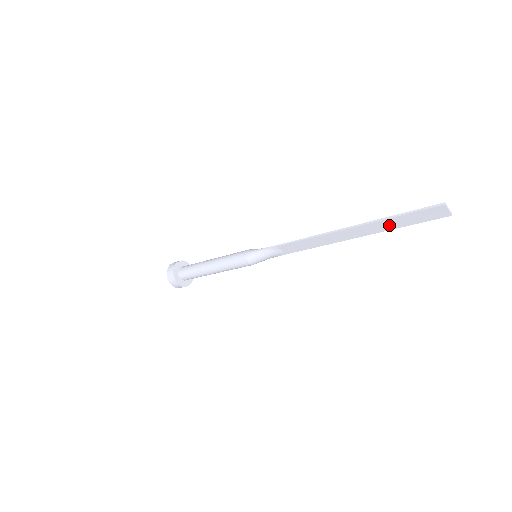
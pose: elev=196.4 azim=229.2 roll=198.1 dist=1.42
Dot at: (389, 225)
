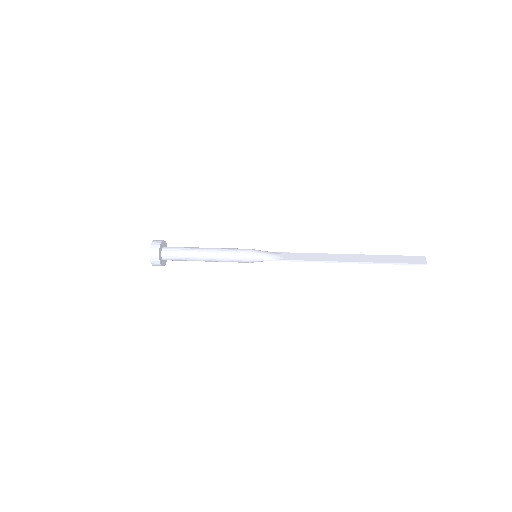
Dot at: (382, 260)
